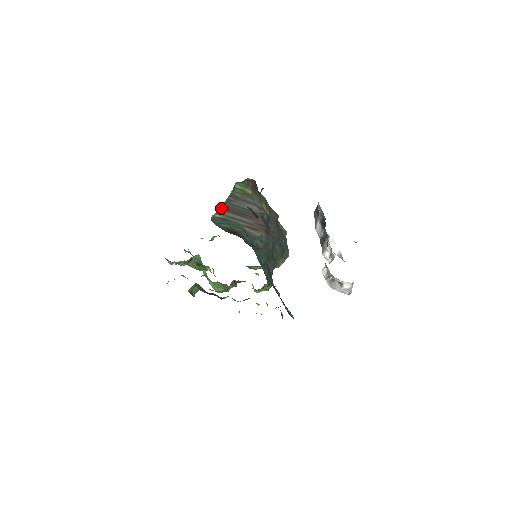
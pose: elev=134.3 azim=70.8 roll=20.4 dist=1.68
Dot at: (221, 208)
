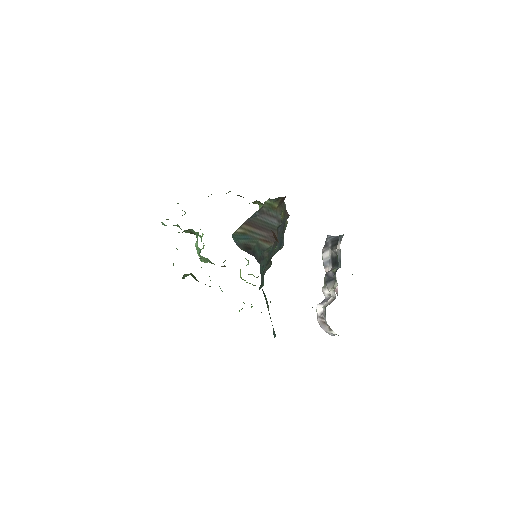
Dot at: (245, 222)
